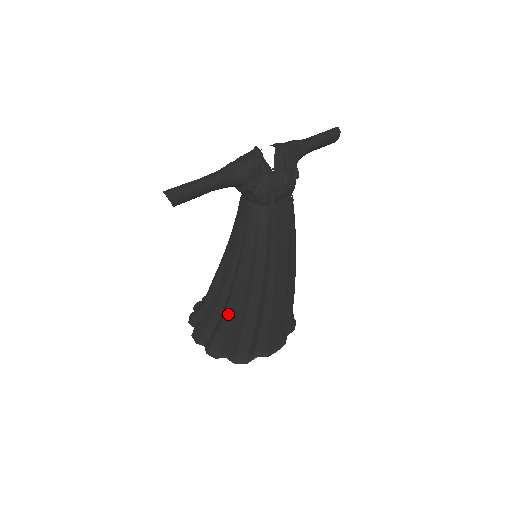
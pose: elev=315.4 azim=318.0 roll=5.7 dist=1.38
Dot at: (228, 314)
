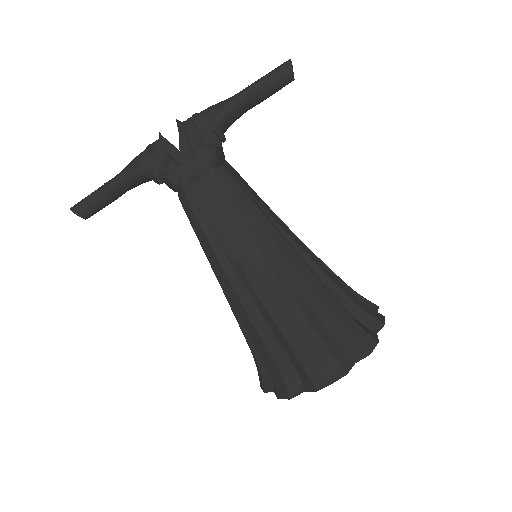
Dot at: (242, 332)
